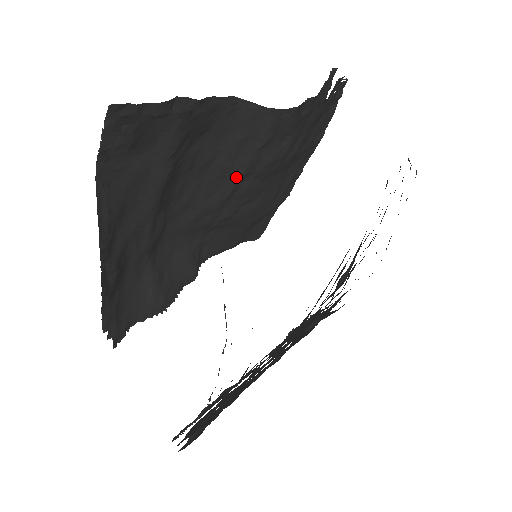
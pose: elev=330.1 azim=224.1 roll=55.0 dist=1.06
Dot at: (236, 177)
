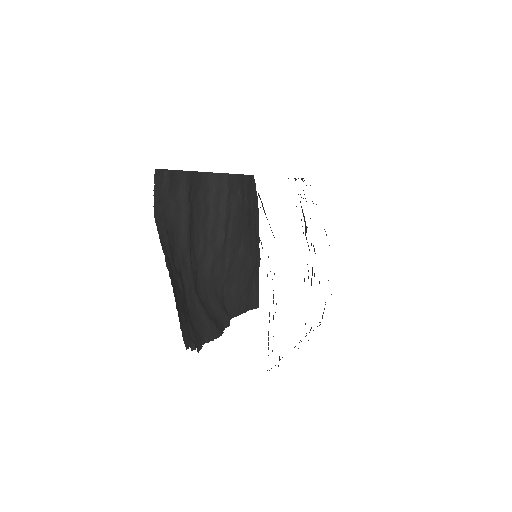
Dot at: (223, 221)
